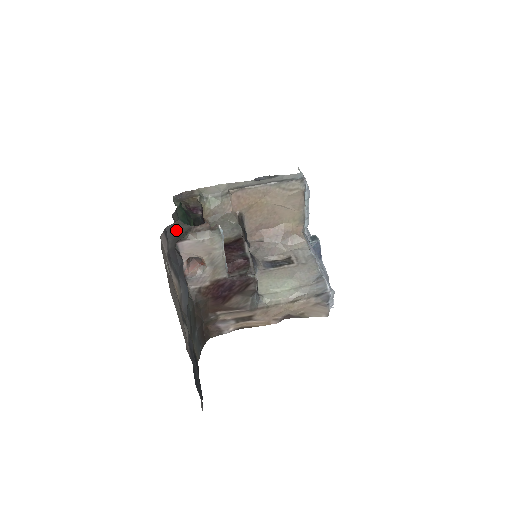
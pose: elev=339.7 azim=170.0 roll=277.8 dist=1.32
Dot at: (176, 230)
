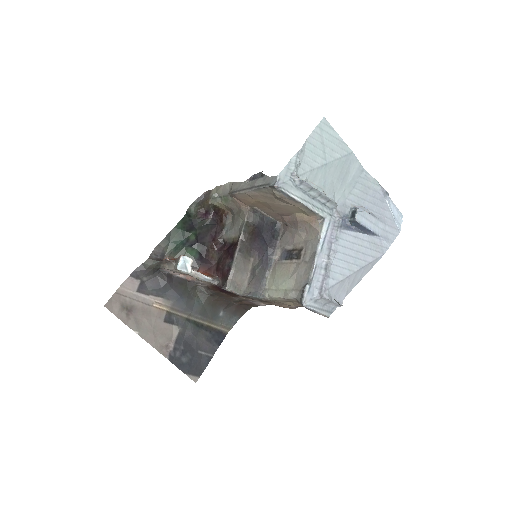
Dot at: (146, 268)
